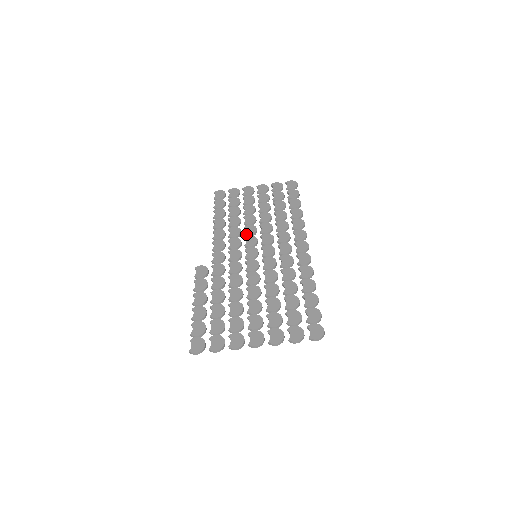
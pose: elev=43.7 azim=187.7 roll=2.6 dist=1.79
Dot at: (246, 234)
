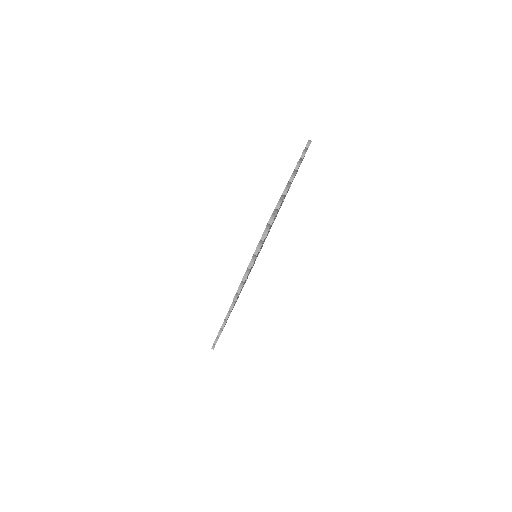
Dot at: occluded
